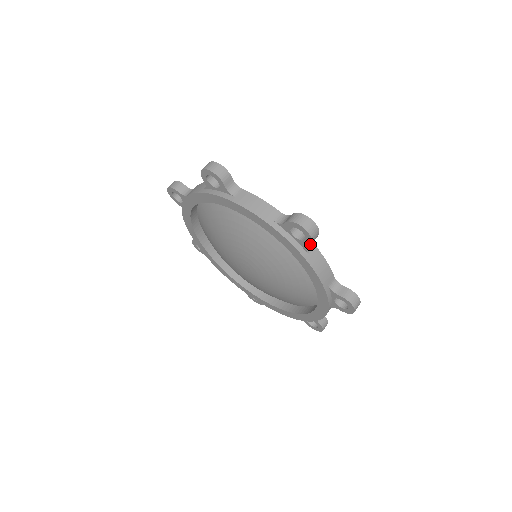
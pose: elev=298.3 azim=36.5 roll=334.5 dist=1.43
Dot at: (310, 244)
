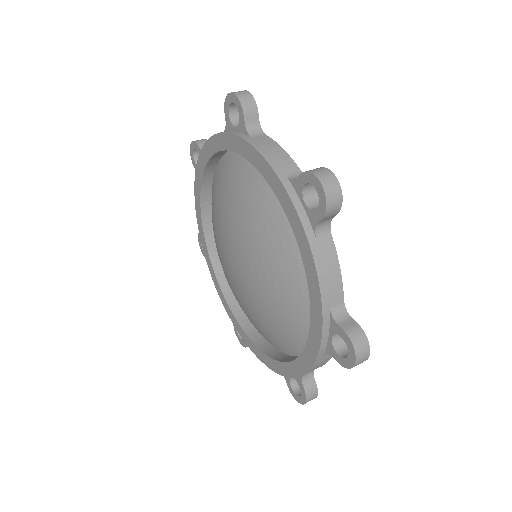
Dot at: (322, 216)
